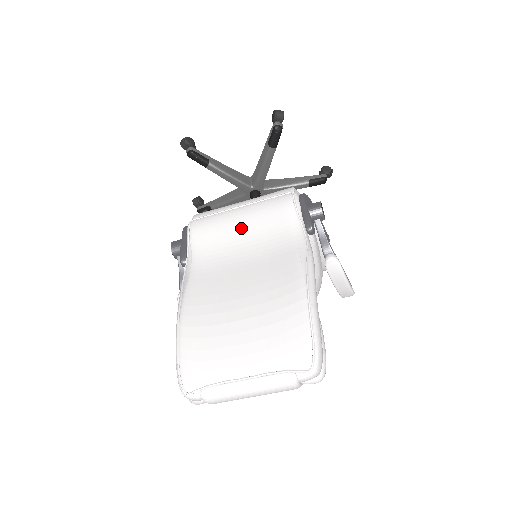
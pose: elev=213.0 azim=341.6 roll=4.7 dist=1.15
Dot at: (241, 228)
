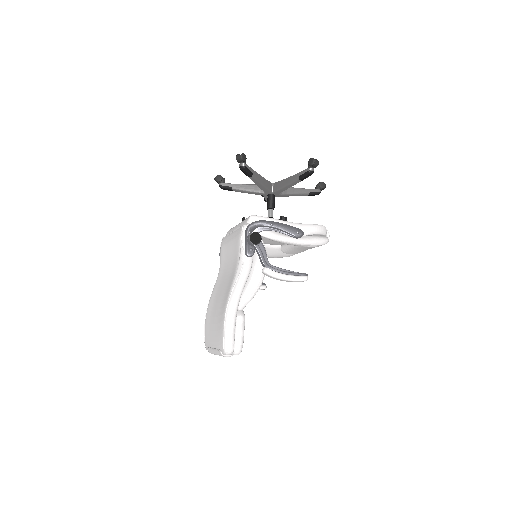
Dot at: (229, 250)
